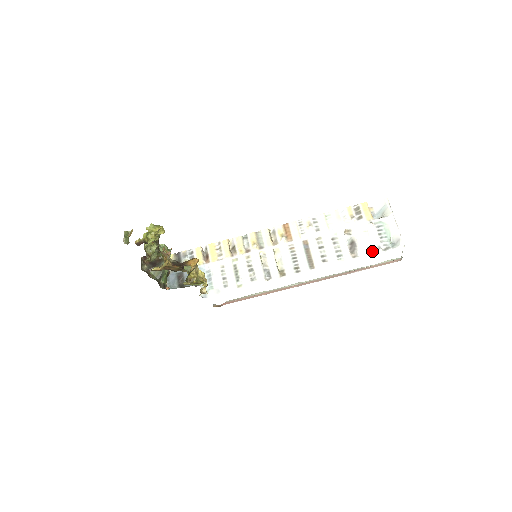
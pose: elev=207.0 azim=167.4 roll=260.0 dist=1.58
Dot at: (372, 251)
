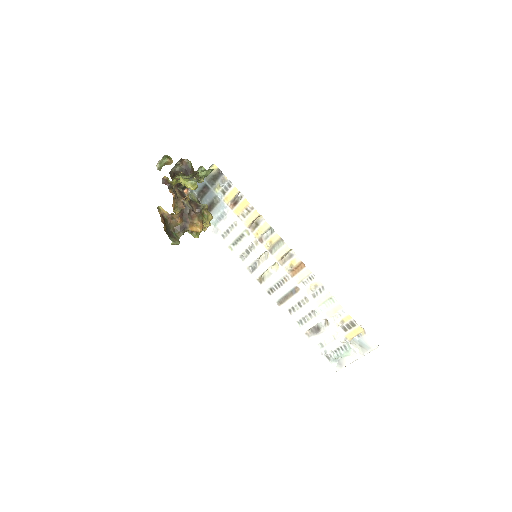
Dot at: (319, 347)
